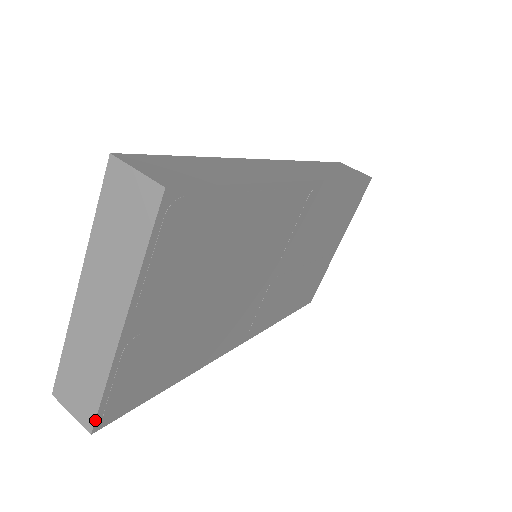
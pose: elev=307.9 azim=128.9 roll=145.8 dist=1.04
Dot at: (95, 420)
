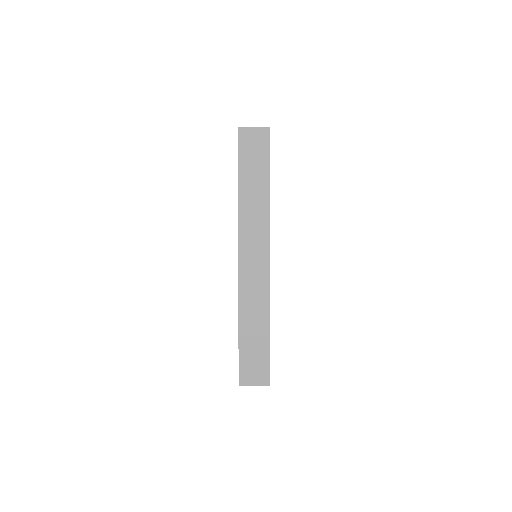
Dot at: occluded
